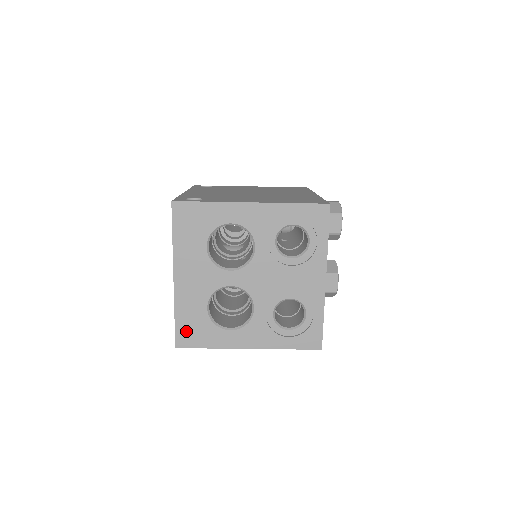
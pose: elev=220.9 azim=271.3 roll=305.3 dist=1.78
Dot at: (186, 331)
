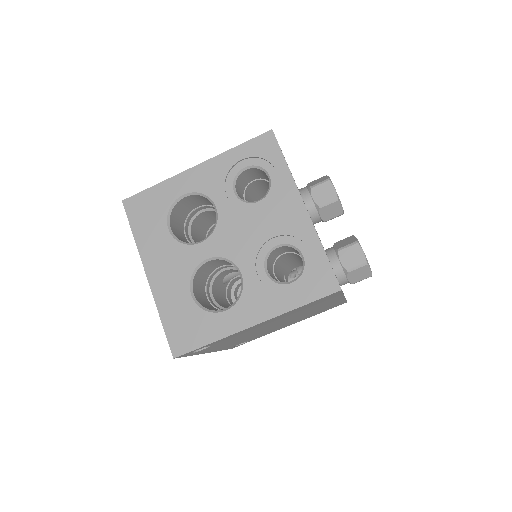
Dot at: (178, 332)
